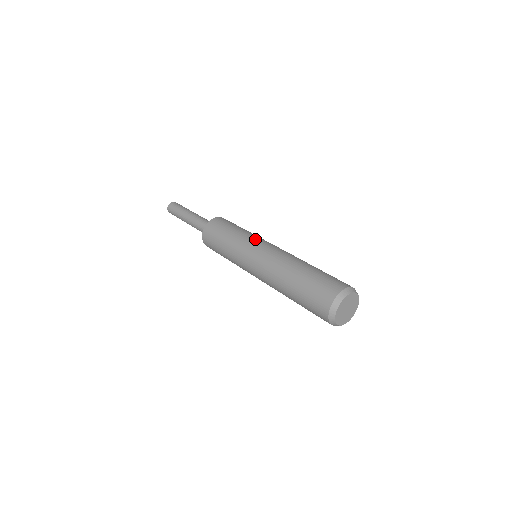
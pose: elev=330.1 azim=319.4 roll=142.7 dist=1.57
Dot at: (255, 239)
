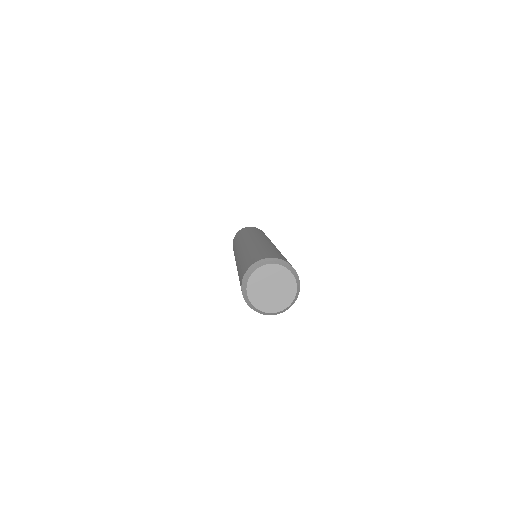
Dot at: occluded
